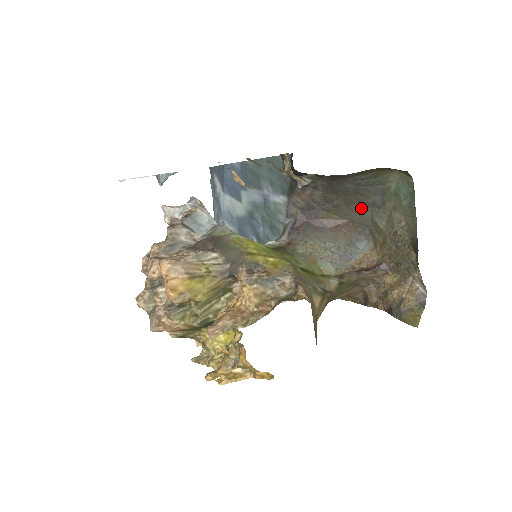
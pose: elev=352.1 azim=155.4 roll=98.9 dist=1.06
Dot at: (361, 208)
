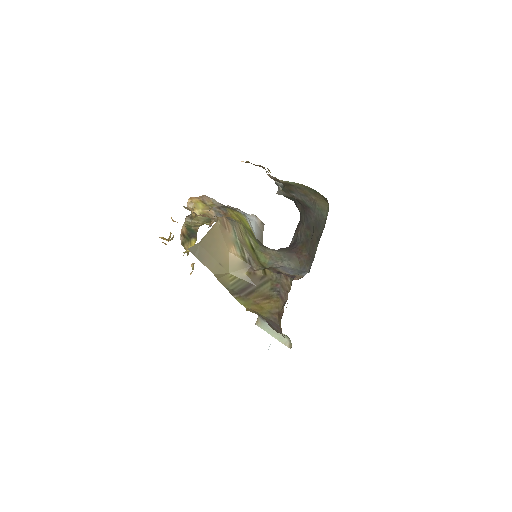
Dot at: (316, 243)
